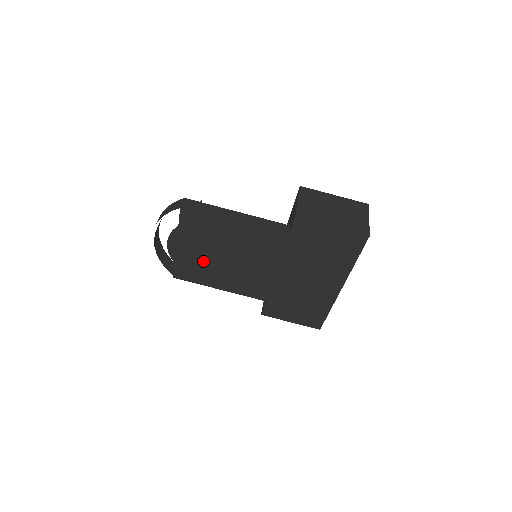
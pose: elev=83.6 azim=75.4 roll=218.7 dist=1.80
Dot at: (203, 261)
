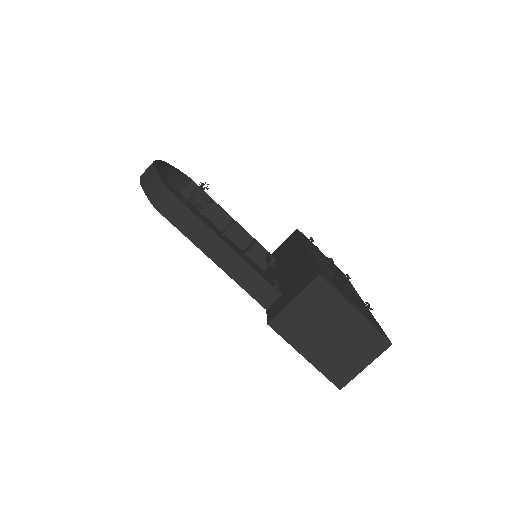
Dot at: occluded
